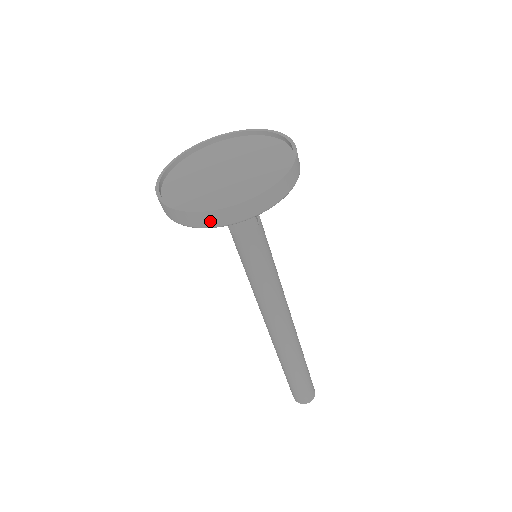
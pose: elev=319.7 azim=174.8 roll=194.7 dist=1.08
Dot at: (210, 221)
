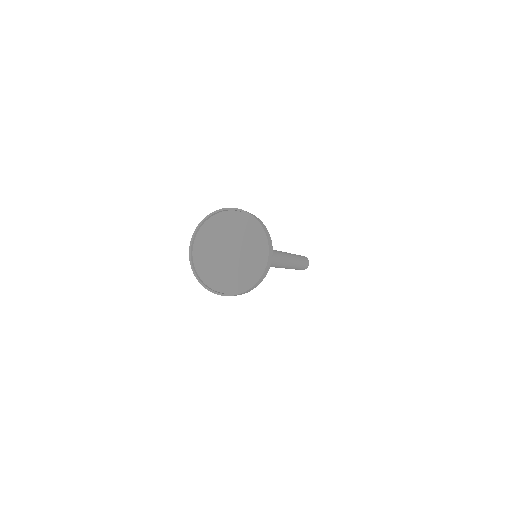
Dot at: occluded
